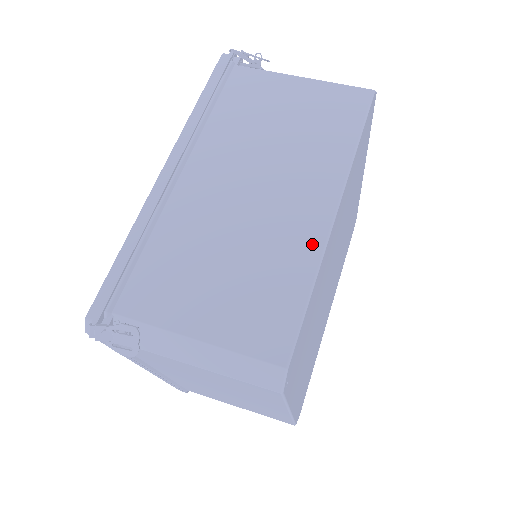
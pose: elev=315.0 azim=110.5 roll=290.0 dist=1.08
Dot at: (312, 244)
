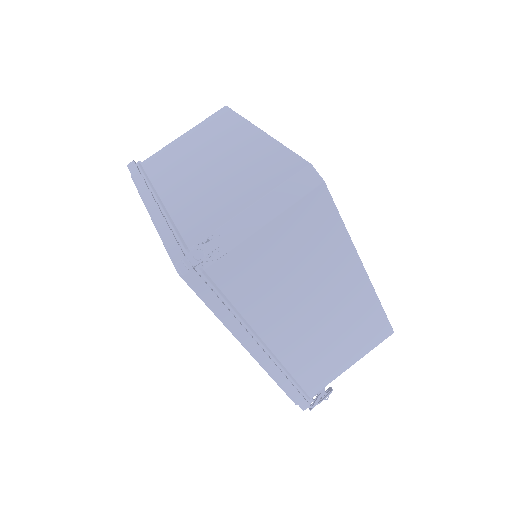
Dot at: (367, 294)
